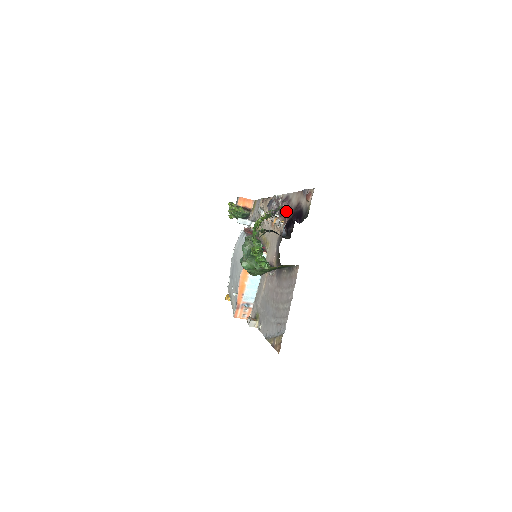
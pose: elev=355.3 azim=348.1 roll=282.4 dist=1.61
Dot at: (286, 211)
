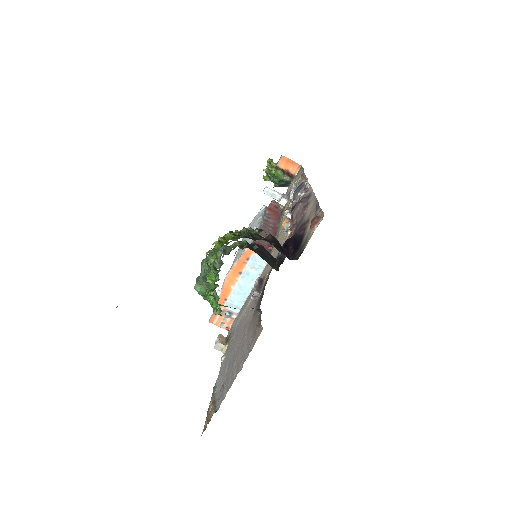
Dot at: (297, 219)
